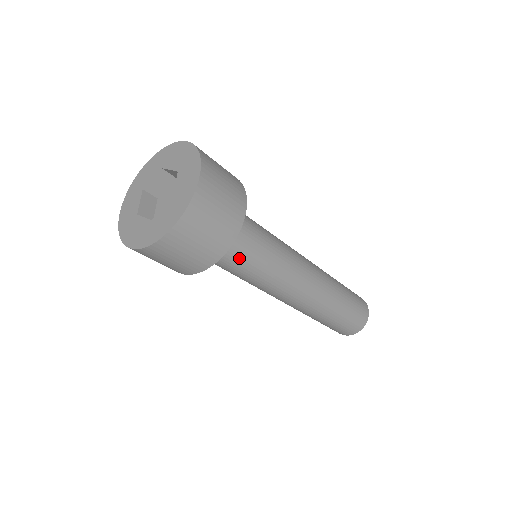
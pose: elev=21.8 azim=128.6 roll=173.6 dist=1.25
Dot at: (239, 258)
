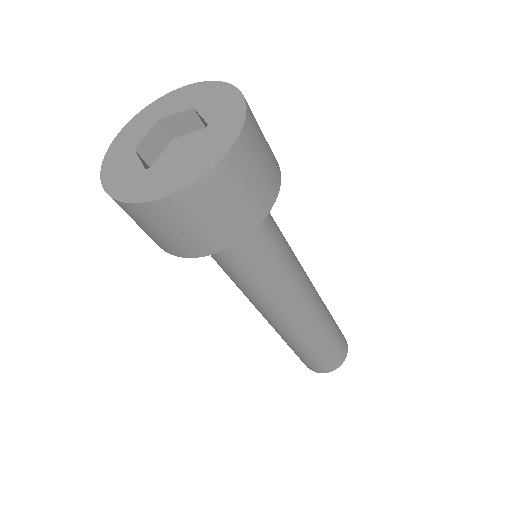
Dot at: (233, 257)
